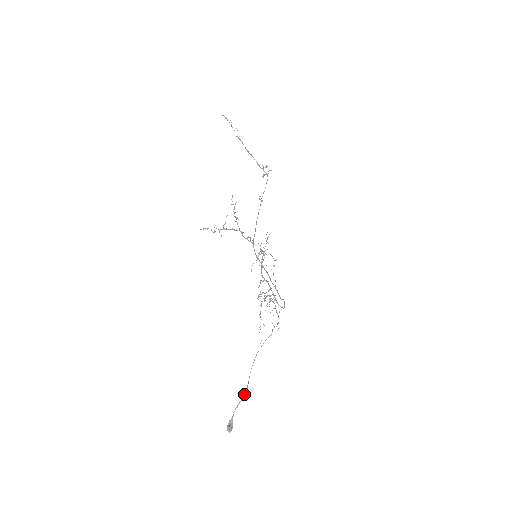
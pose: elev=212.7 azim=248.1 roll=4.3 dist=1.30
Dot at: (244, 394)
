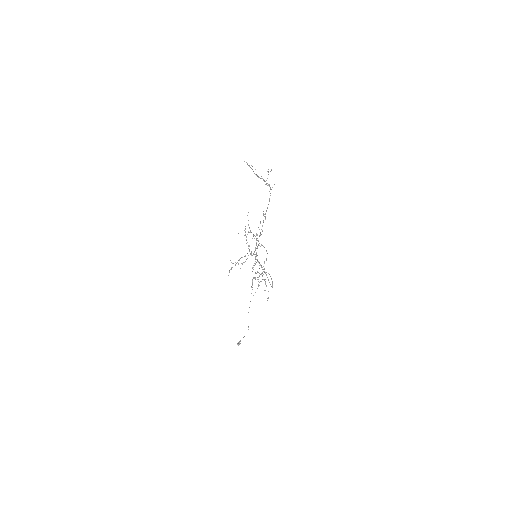
Dot at: occluded
